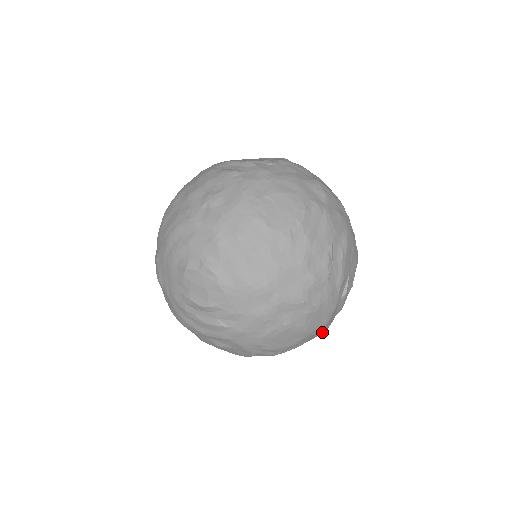
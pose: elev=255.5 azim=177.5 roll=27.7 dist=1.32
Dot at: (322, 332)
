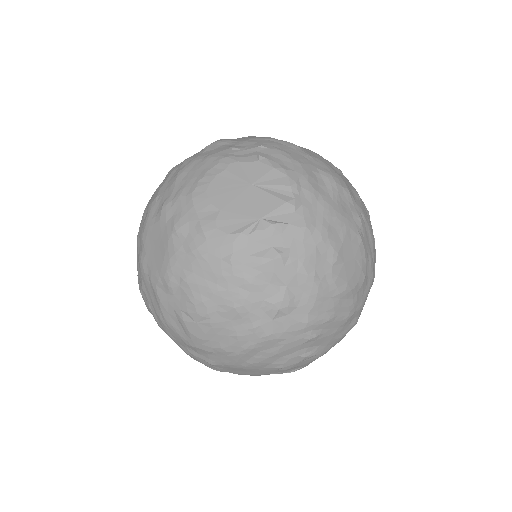
Dot at: occluded
